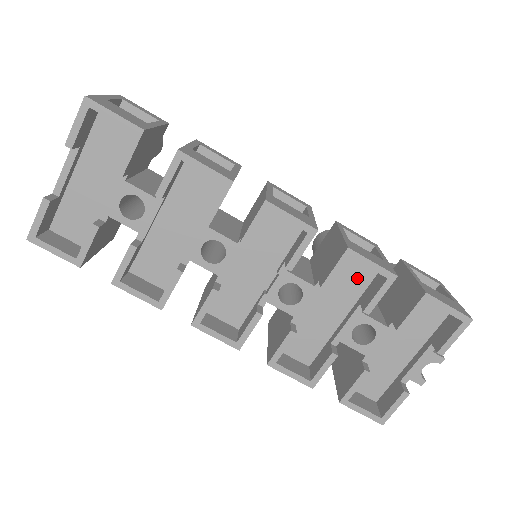
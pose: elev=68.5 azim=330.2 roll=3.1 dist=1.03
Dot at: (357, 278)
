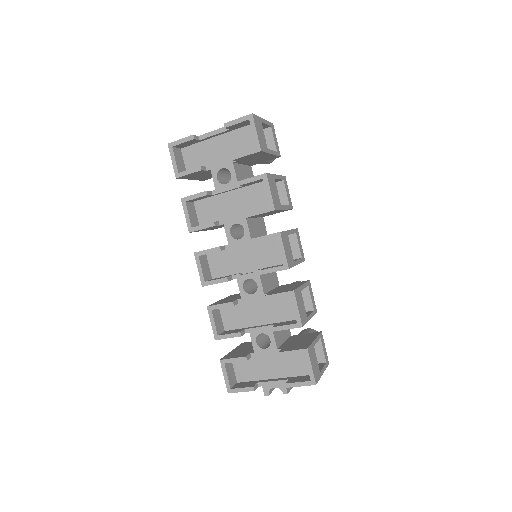
Dot at: (287, 312)
